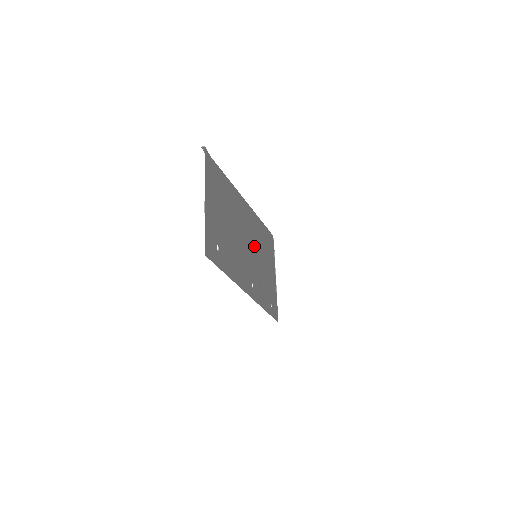
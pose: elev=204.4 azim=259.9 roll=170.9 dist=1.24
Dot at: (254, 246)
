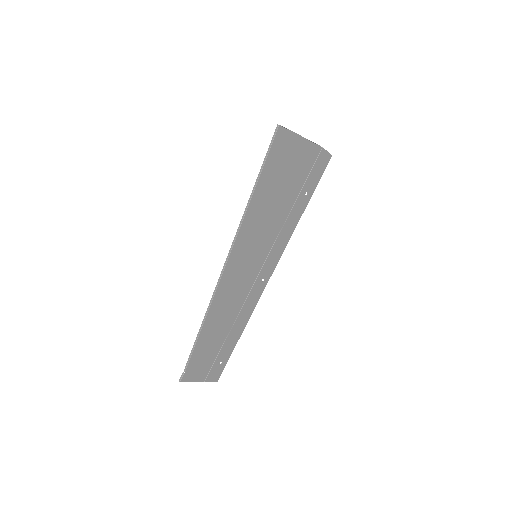
Dot at: (249, 260)
